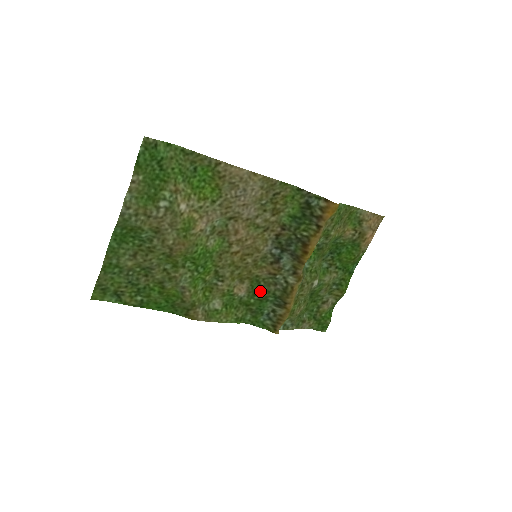
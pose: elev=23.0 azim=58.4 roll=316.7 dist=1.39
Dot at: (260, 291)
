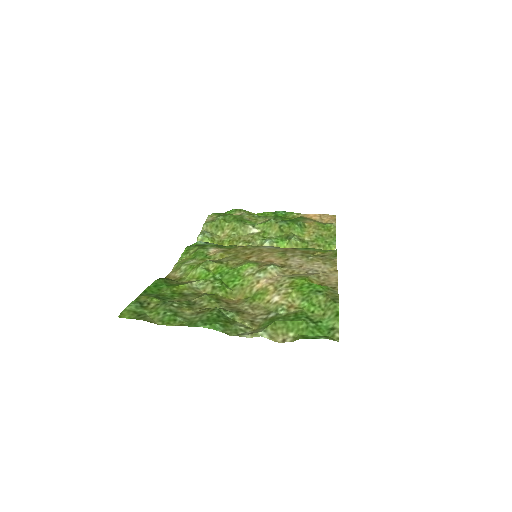
Dot at: occluded
